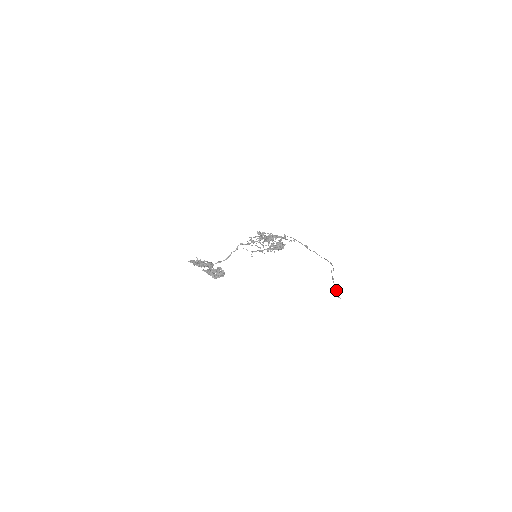
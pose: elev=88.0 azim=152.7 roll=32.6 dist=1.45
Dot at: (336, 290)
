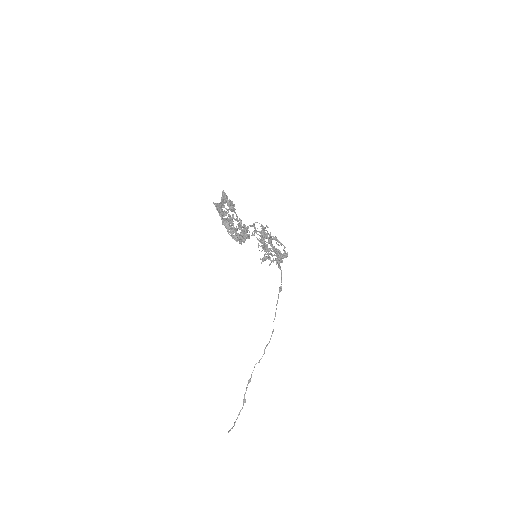
Dot at: (243, 404)
